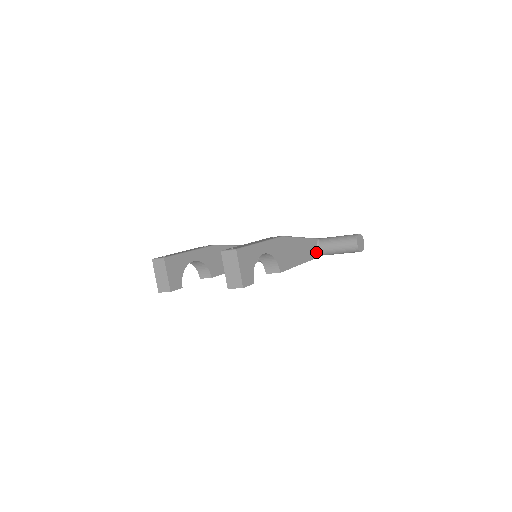
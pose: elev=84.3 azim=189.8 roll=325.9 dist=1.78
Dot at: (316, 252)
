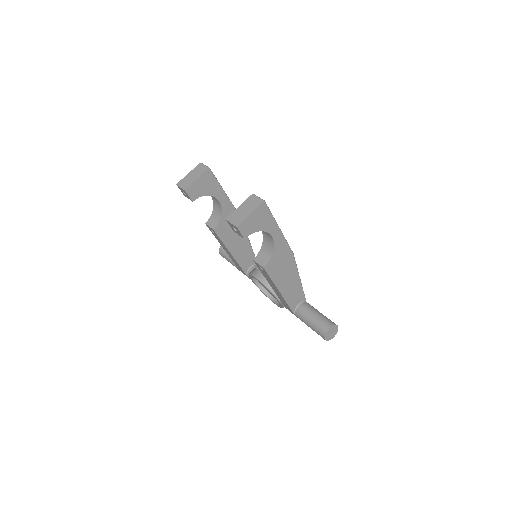
Dot at: (295, 305)
